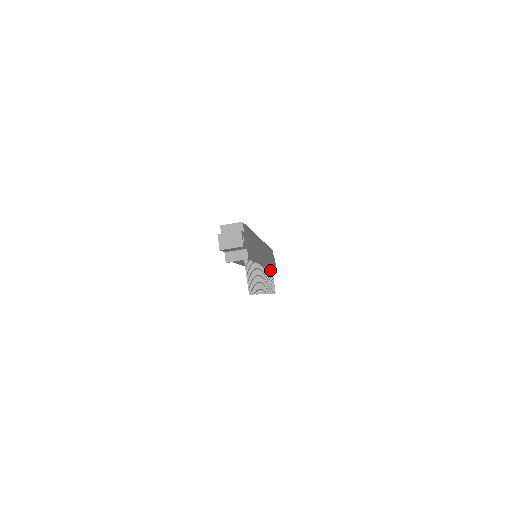
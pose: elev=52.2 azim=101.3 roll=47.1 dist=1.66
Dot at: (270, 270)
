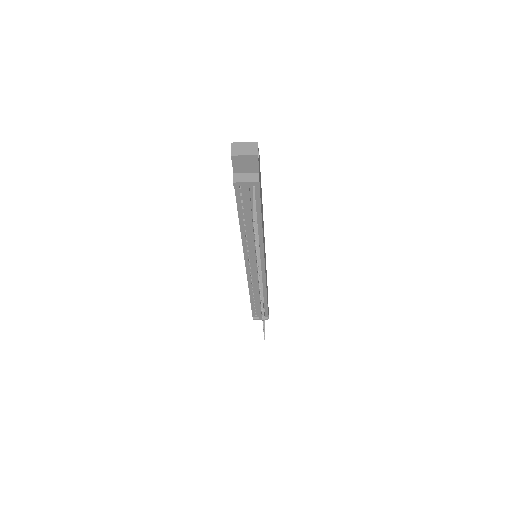
Dot at: (264, 307)
